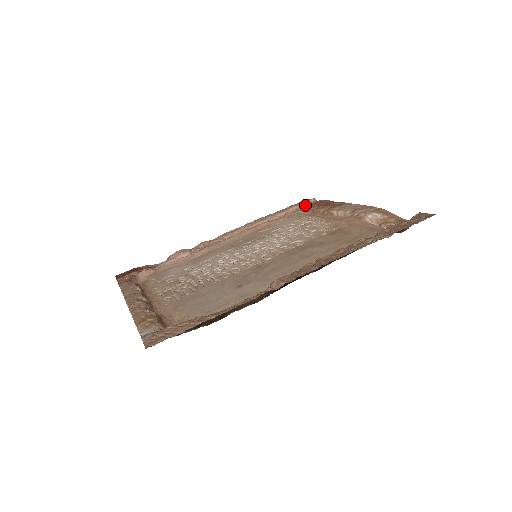
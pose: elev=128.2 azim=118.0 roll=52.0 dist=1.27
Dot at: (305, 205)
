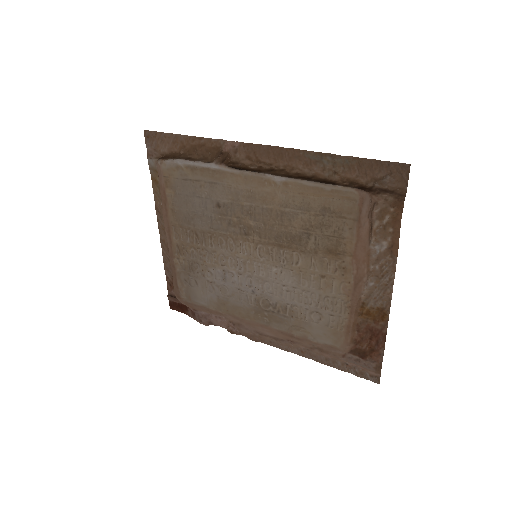
Dot at: (362, 366)
